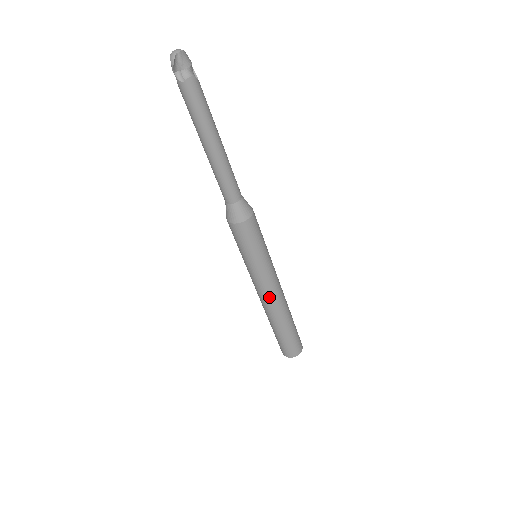
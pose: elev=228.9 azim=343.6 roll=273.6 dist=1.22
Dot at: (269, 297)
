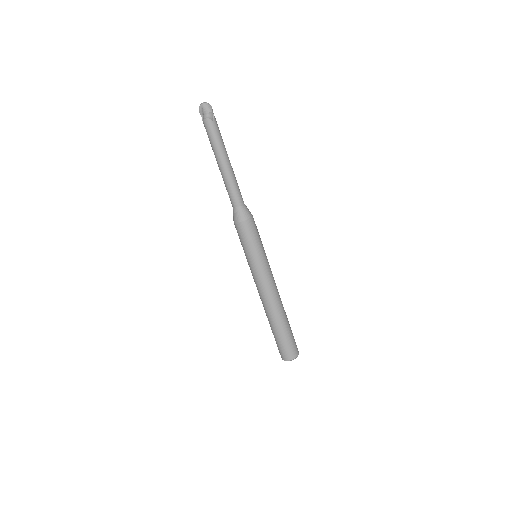
Dot at: (260, 292)
